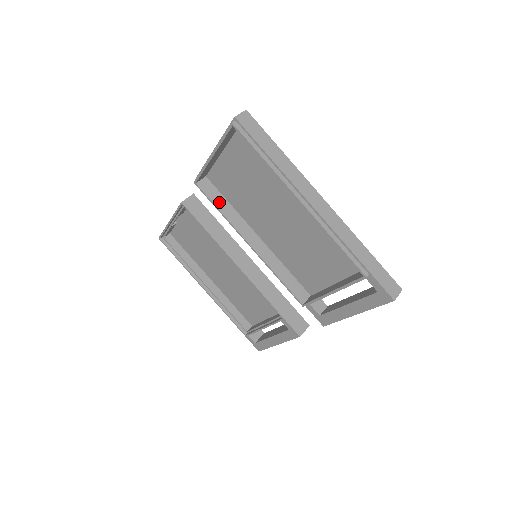
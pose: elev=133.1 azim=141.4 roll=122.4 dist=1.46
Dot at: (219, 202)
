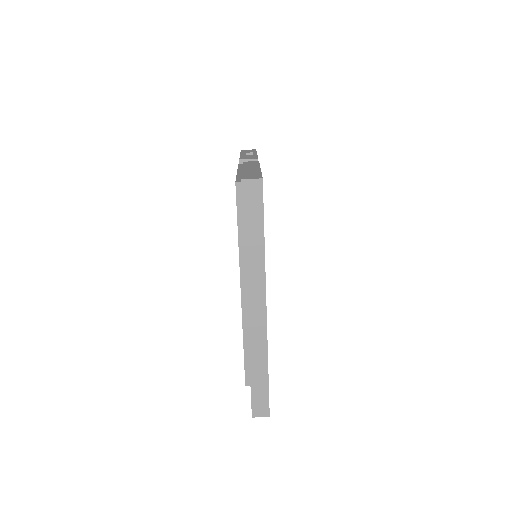
Dot at: occluded
